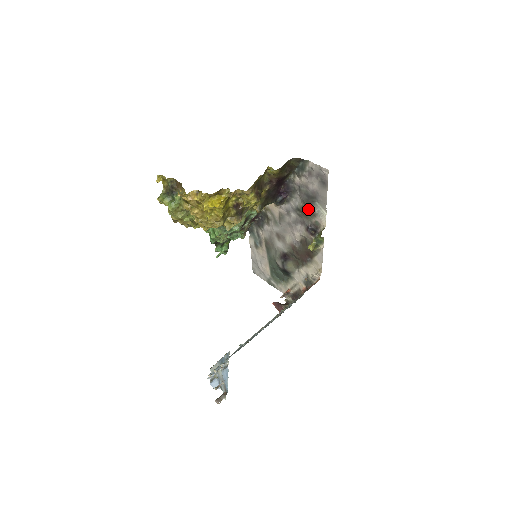
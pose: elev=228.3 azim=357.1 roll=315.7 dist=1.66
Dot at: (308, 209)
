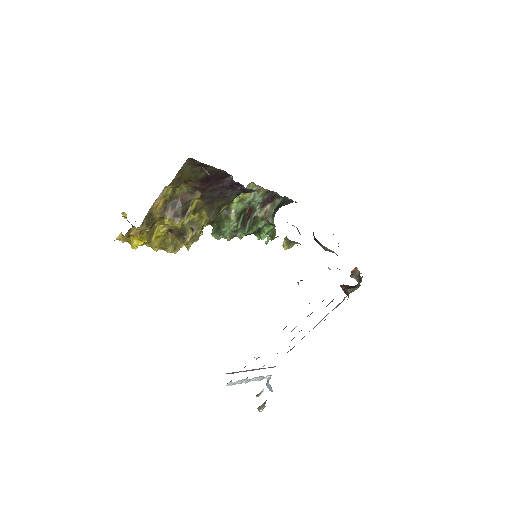
Dot at: occluded
